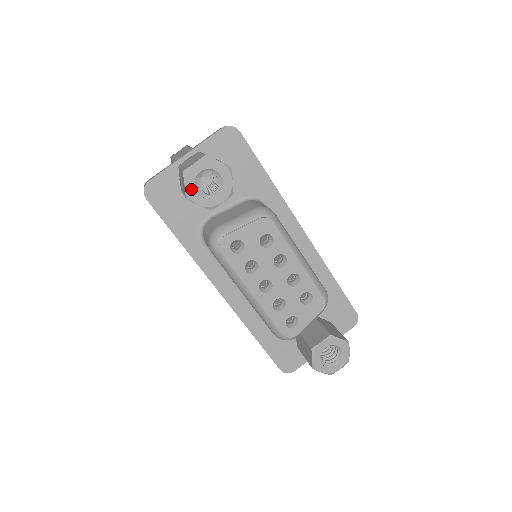
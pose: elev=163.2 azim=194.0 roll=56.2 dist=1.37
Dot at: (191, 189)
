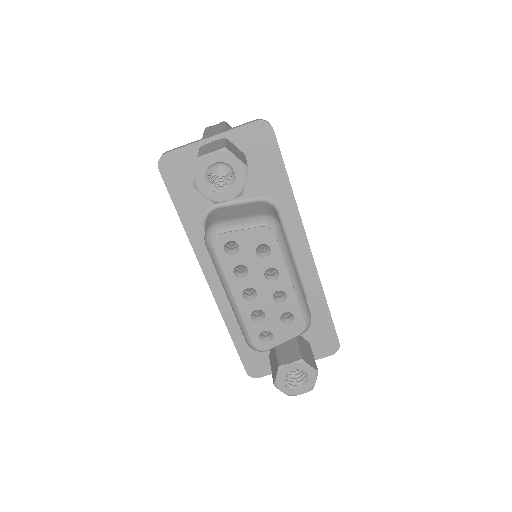
Dot at: (200, 177)
